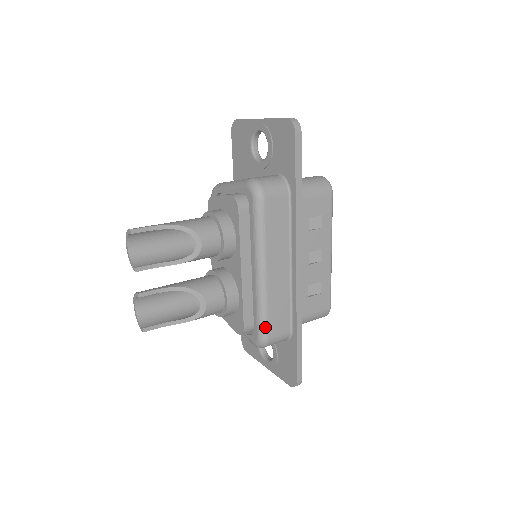
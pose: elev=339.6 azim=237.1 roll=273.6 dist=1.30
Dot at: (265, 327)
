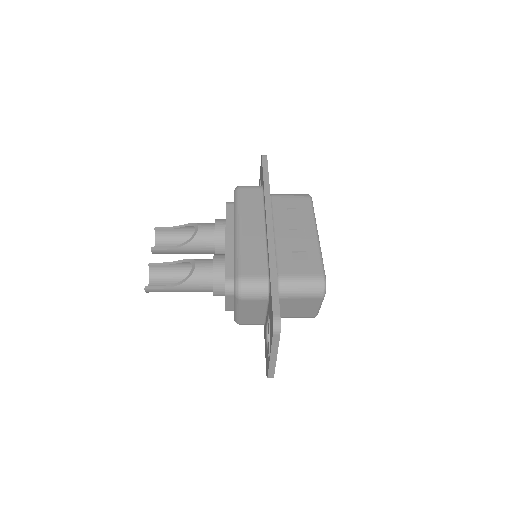
Dot at: (238, 267)
